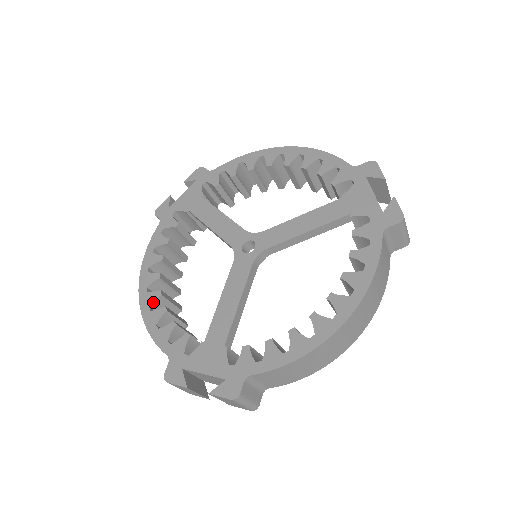
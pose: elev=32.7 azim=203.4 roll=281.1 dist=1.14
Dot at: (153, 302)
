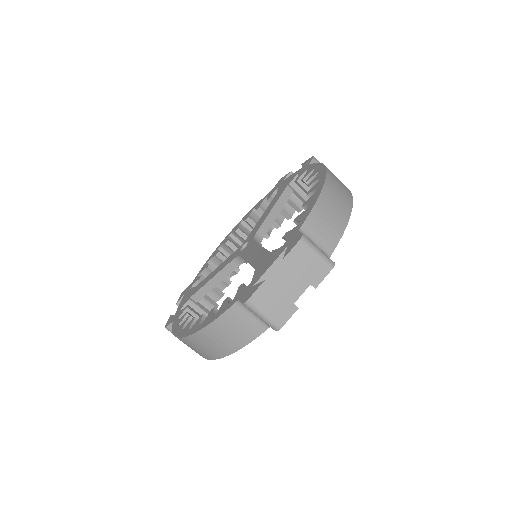
Dot at: (200, 322)
